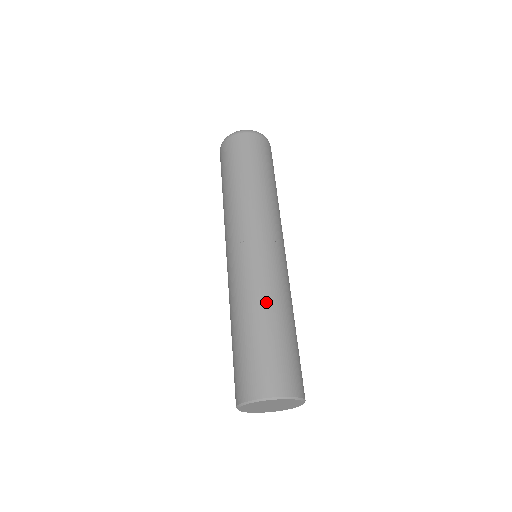
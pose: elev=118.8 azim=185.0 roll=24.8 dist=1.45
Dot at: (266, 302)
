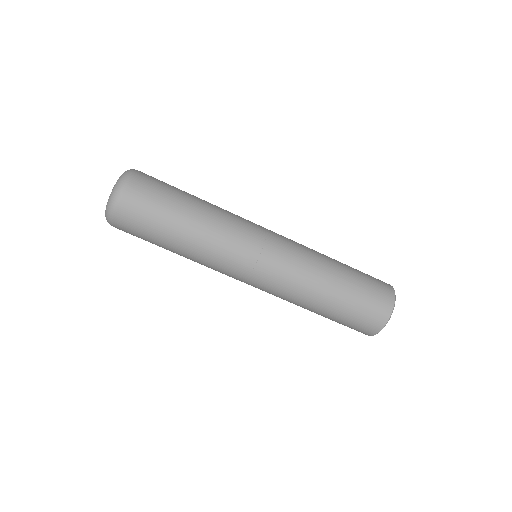
Dot at: (323, 272)
